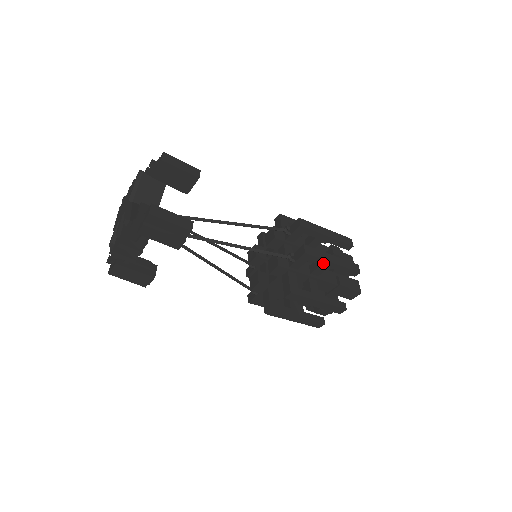
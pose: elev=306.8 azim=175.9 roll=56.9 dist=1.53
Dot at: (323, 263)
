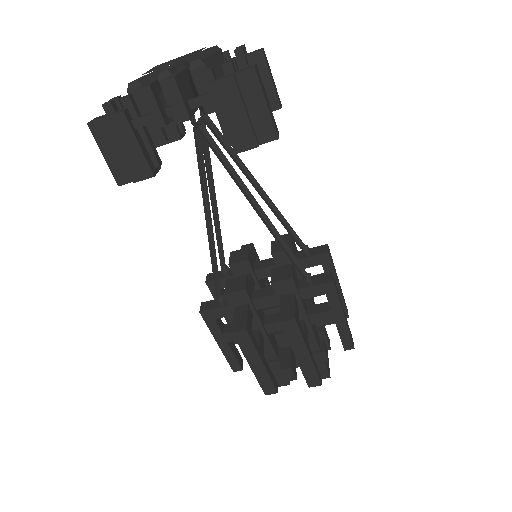
Dot at: (335, 309)
